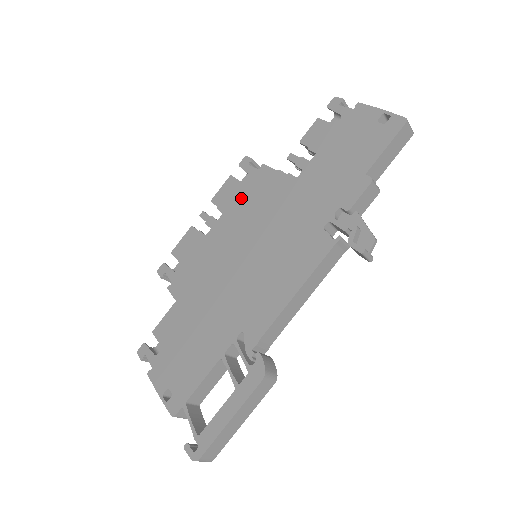
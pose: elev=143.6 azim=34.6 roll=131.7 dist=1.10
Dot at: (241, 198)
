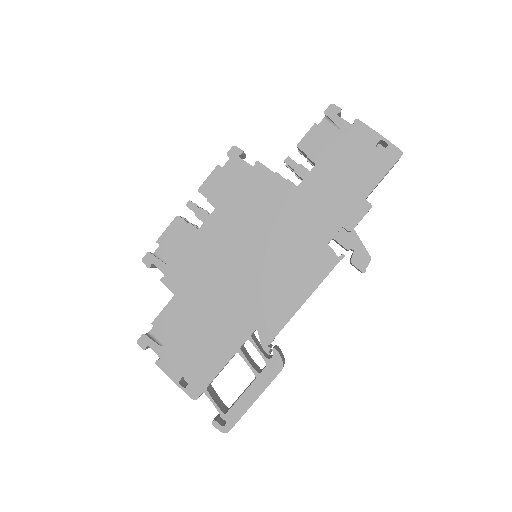
Dot at: (236, 195)
